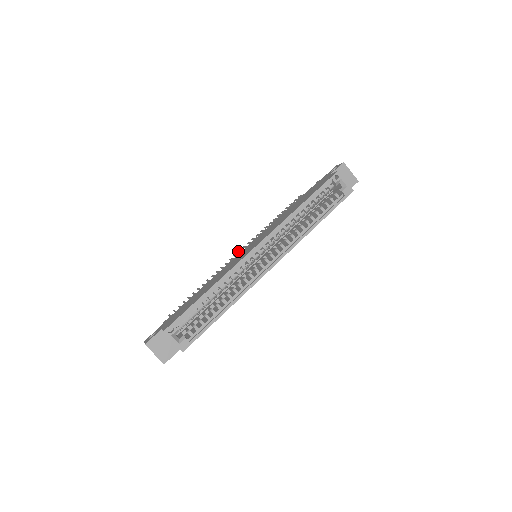
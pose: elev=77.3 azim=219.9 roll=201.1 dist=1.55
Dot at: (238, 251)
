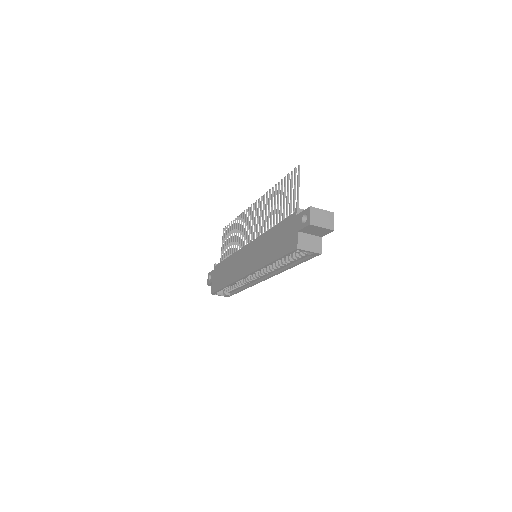
Dot at: (255, 203)
